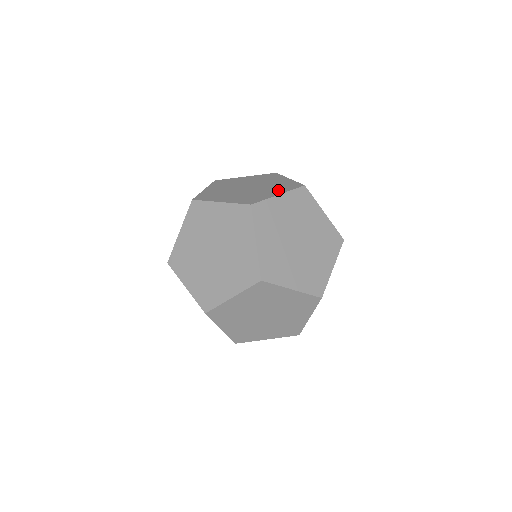
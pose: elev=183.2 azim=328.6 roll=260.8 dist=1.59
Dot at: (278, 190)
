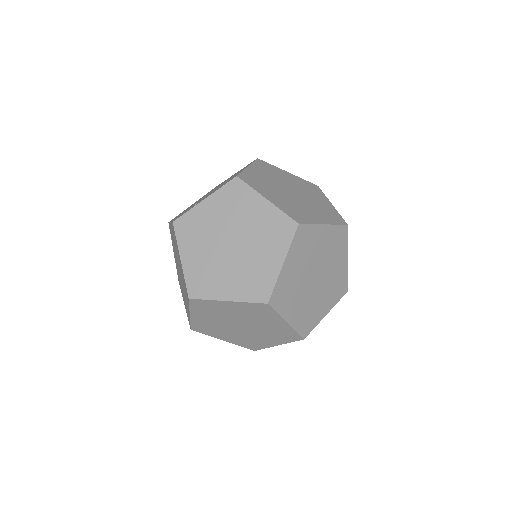
Dot at: (323, 216)
